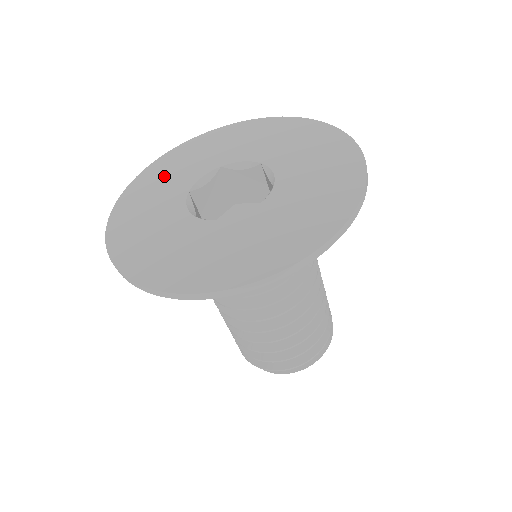
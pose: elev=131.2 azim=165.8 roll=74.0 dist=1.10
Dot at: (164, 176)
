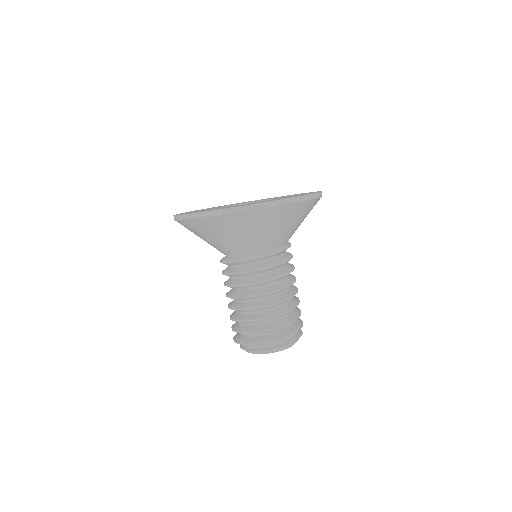
Dot at: occluded
